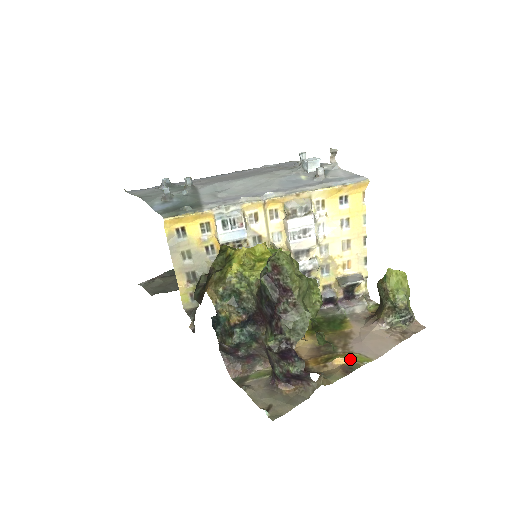
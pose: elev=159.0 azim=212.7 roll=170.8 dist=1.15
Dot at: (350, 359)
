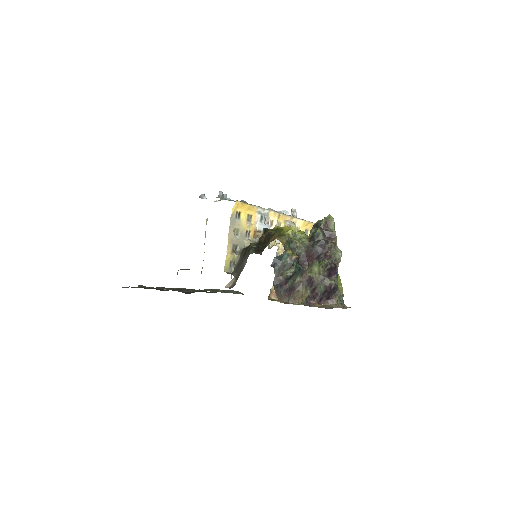
Dot at: occluded
